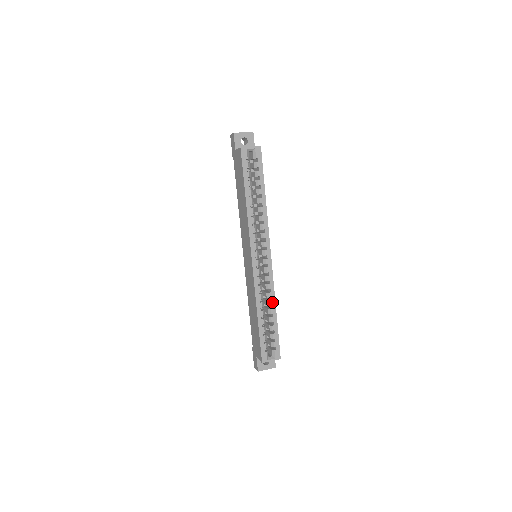
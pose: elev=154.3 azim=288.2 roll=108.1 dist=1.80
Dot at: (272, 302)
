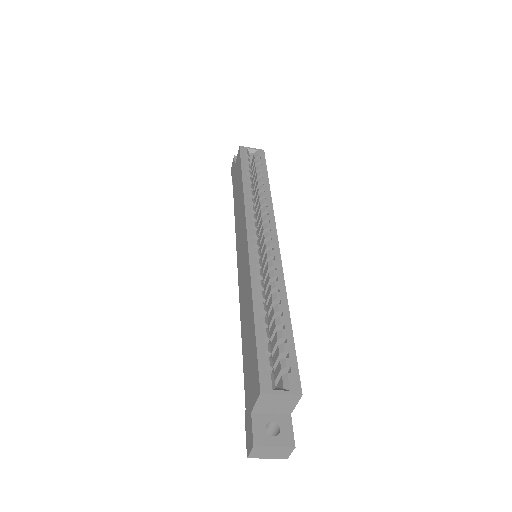
Dot at: (281, 294)
